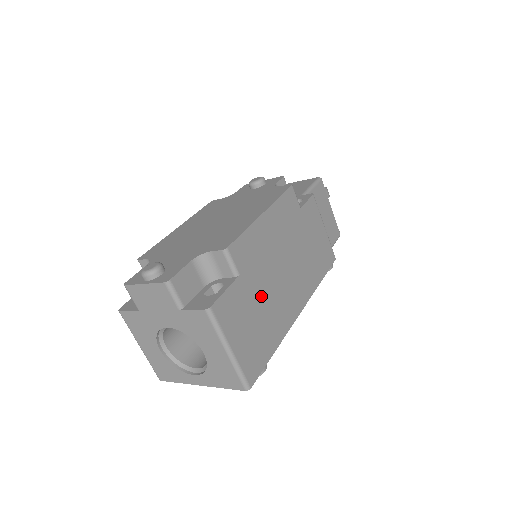
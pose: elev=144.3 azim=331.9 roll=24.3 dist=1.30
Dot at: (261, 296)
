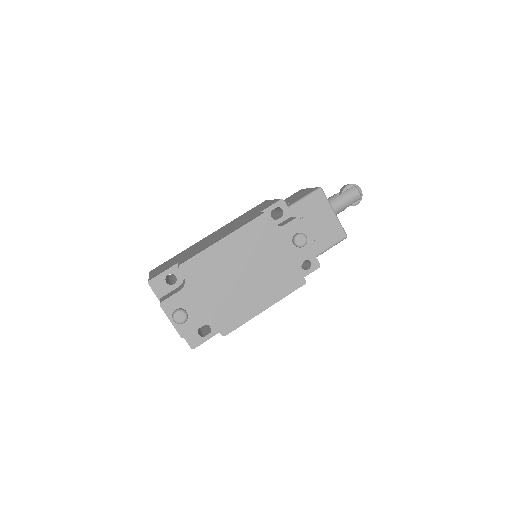
Dot at: occluded
